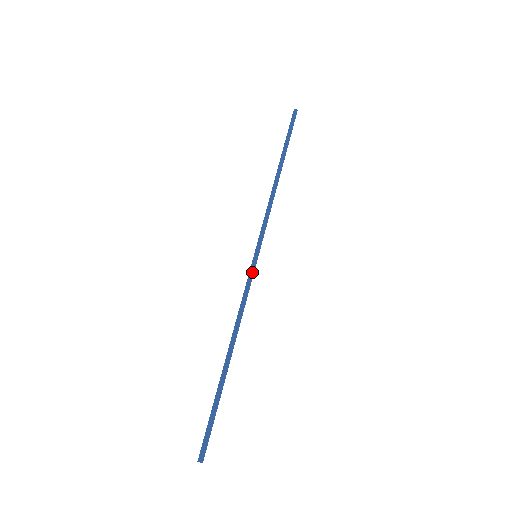
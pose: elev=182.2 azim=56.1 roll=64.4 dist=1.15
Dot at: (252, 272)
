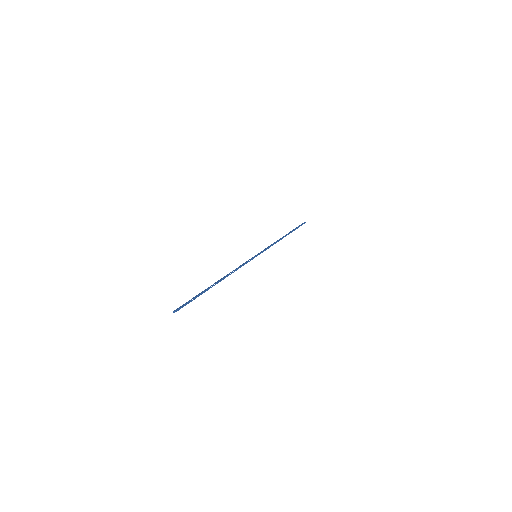
Dot at: (250, 259)
